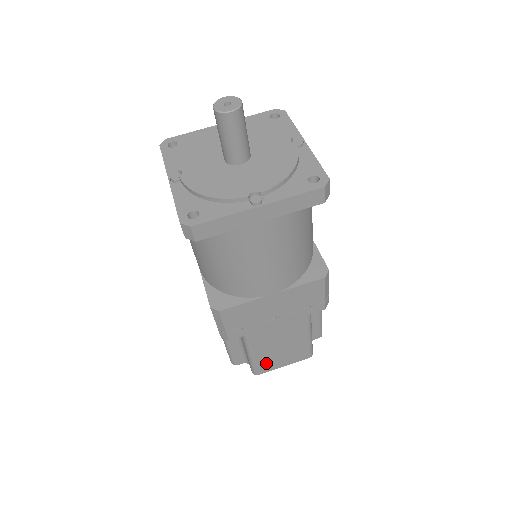
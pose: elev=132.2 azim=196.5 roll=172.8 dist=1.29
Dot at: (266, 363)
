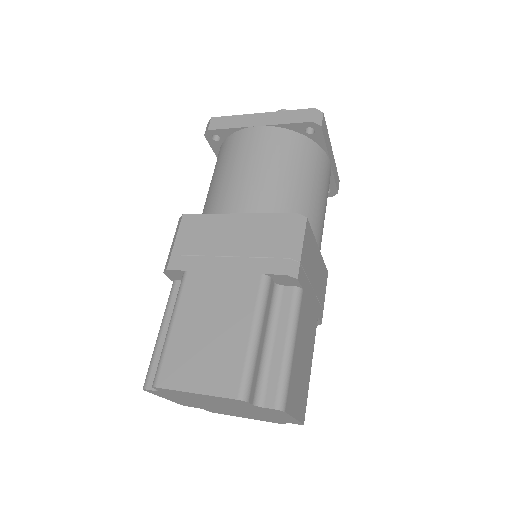
Dot at: (293, 385)
